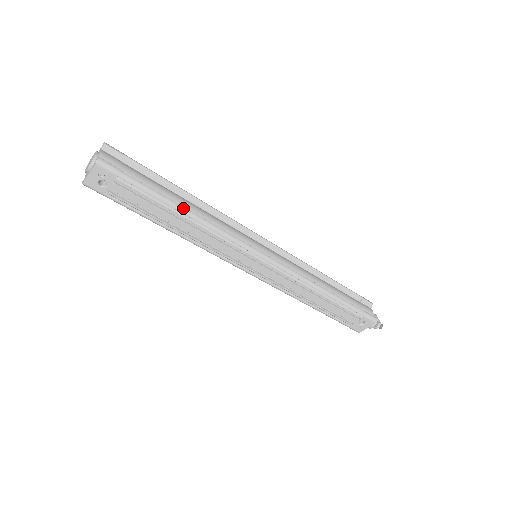
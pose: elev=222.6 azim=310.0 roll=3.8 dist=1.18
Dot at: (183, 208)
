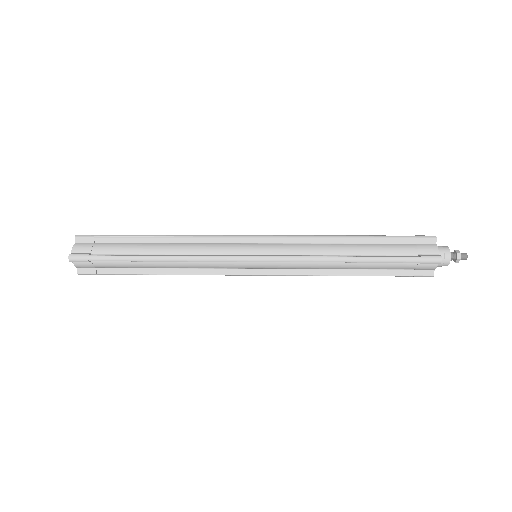
Dot at: occluded
